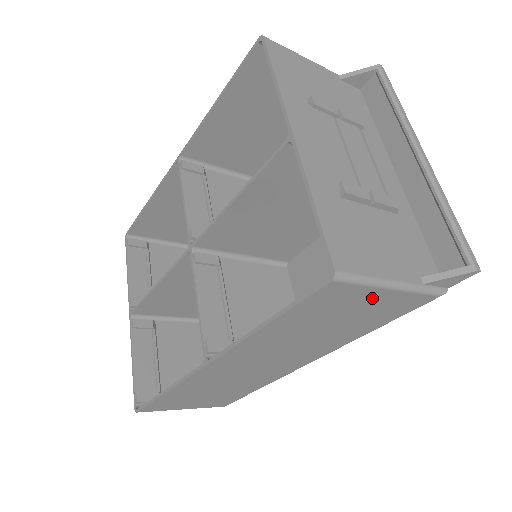
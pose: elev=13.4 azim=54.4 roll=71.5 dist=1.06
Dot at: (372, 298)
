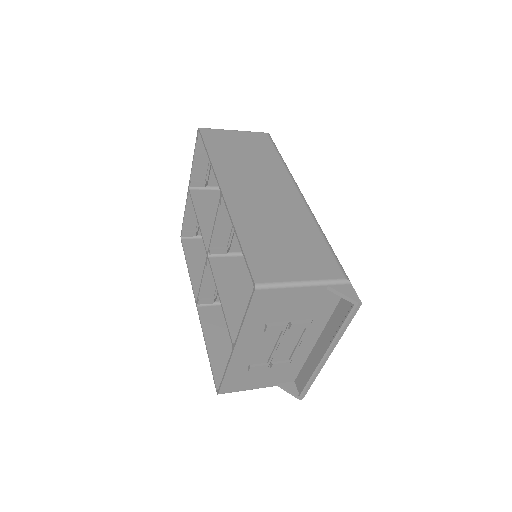
Dot at: occluded
